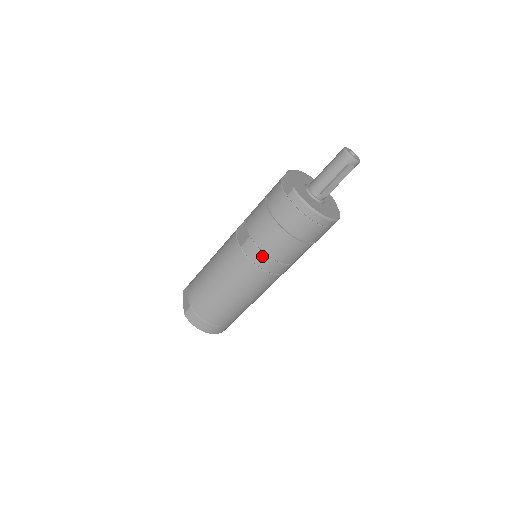
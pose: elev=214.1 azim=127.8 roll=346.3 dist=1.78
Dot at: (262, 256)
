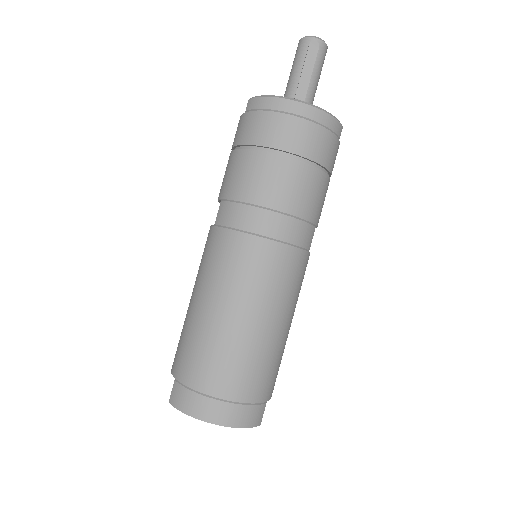
Dot at: (243, 210)
